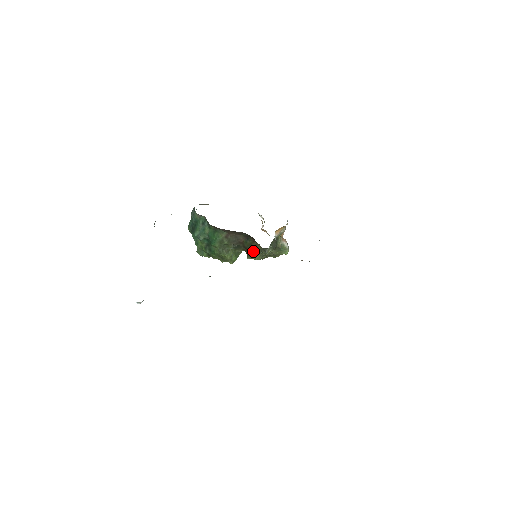
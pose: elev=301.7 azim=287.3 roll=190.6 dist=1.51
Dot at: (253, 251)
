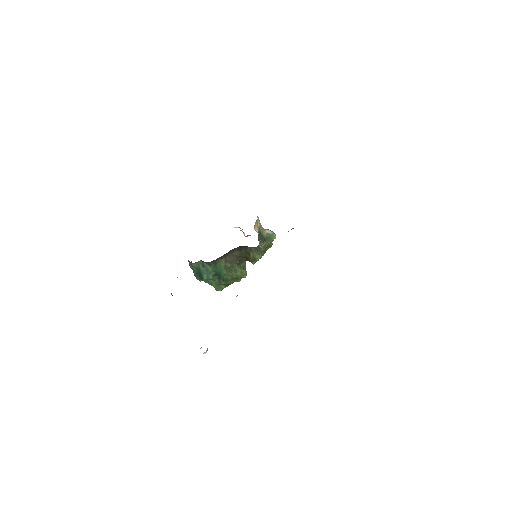
Dot at: (252, 255)
